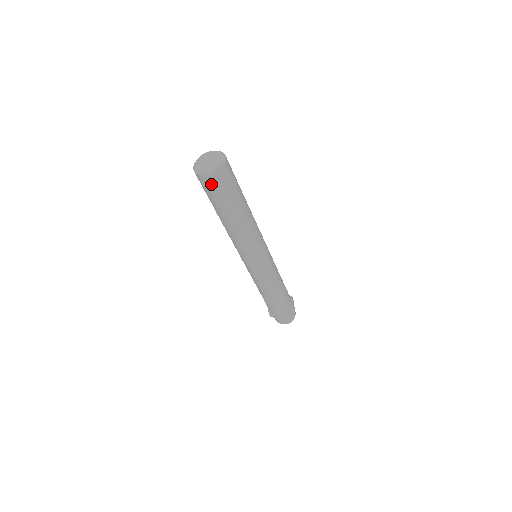
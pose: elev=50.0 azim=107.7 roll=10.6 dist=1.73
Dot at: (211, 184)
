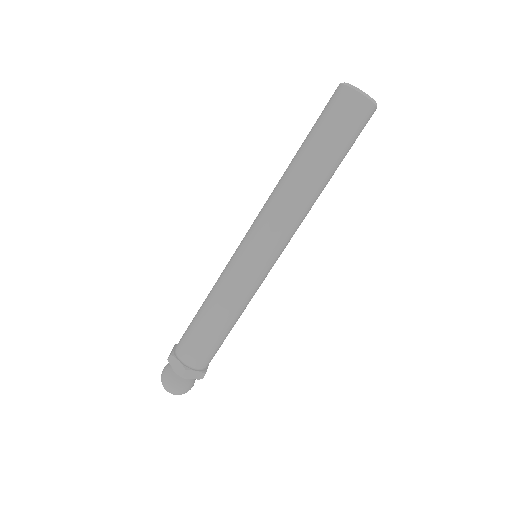
Dot at: (349, 107)
